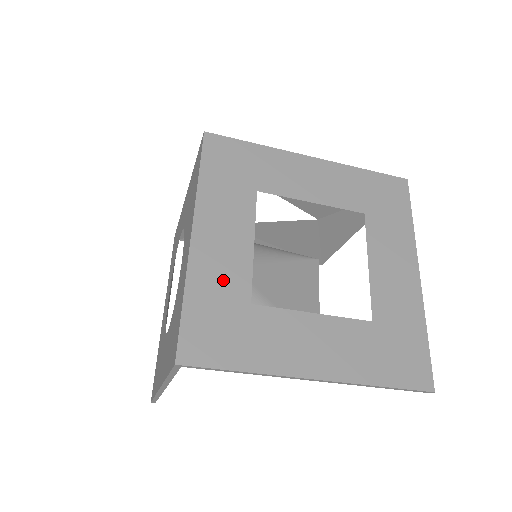
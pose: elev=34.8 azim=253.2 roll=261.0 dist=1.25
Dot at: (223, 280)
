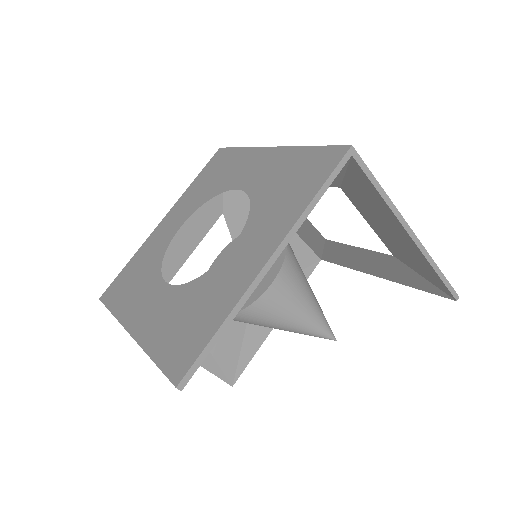
Dot at: occluded
